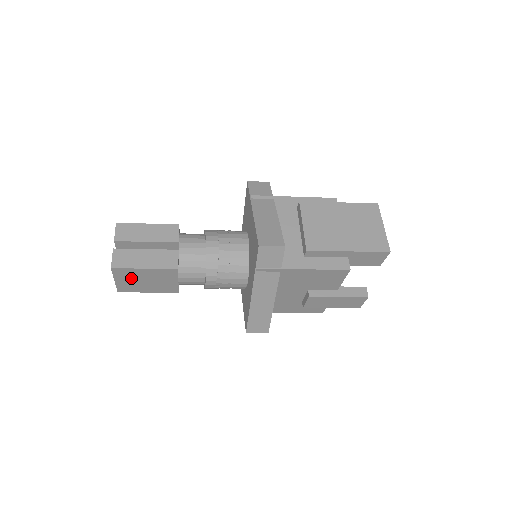
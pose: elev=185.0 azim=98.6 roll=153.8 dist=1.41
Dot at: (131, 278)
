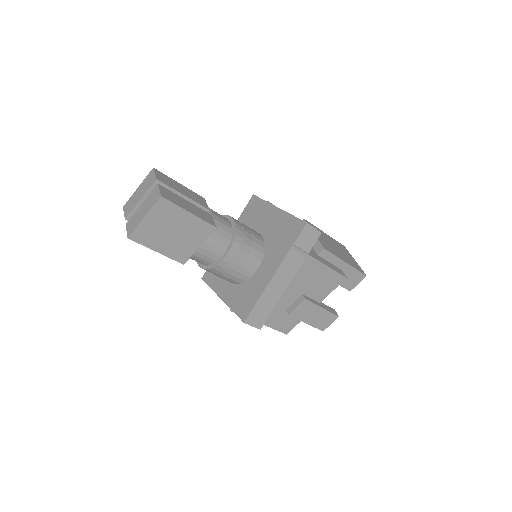
Dot at: (163, 221)
